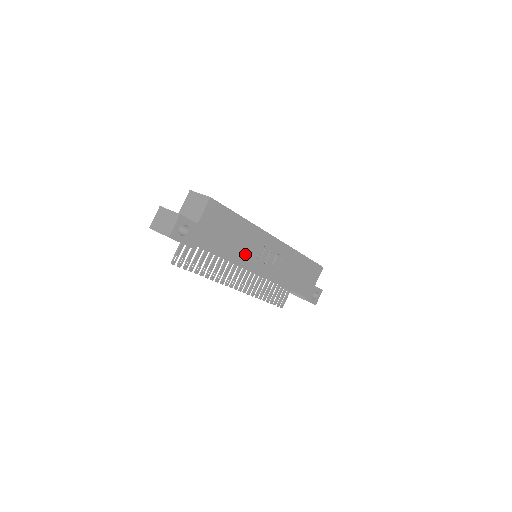
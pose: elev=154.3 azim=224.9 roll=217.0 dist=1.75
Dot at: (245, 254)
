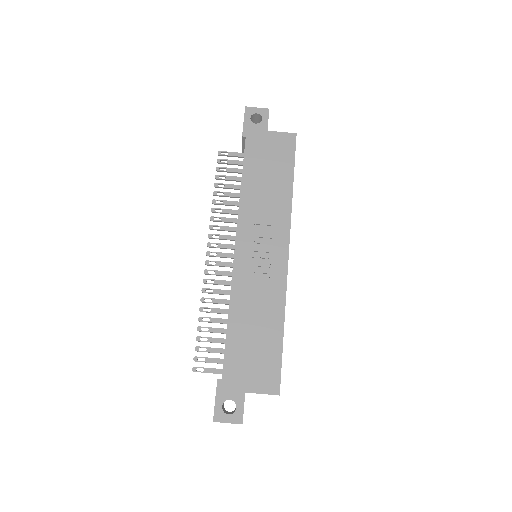
Dot at: (255, 209)
